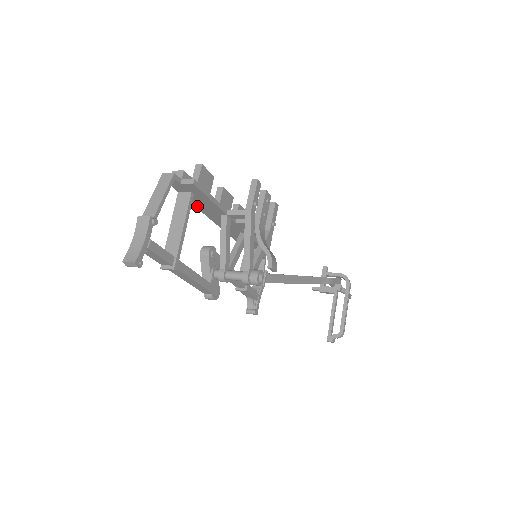
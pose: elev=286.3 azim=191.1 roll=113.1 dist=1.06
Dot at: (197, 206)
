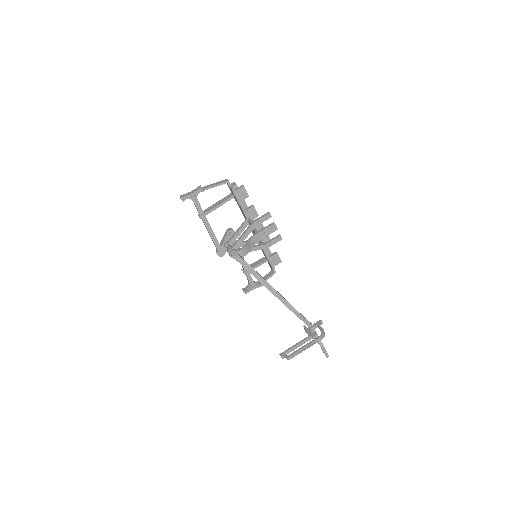
Dot at: (239, 207)
